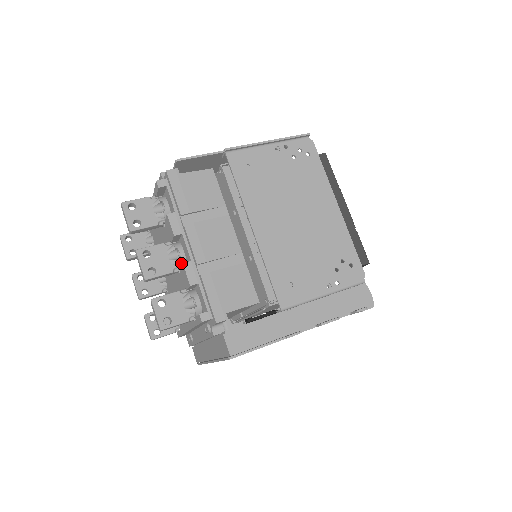
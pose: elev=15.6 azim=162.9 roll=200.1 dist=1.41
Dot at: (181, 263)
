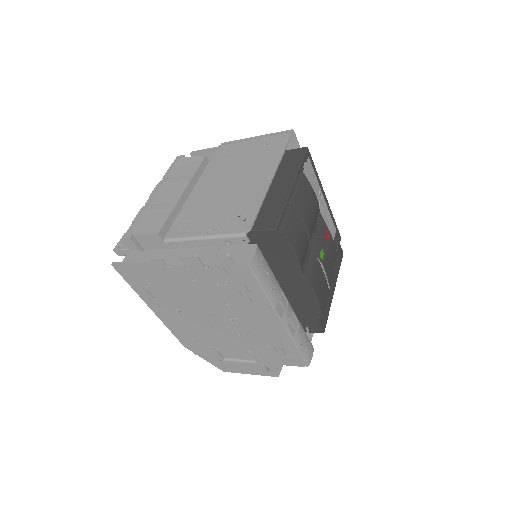
Dot at: occluded
